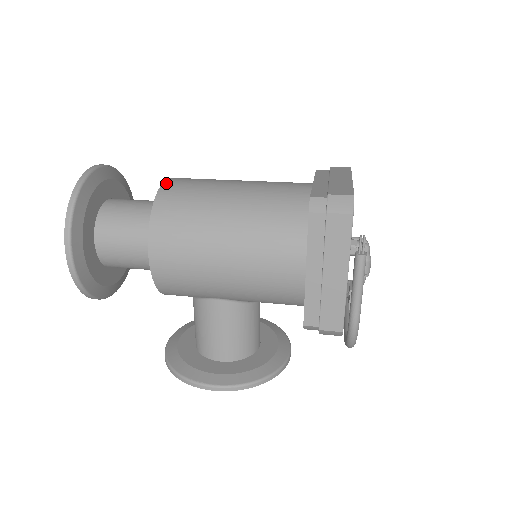
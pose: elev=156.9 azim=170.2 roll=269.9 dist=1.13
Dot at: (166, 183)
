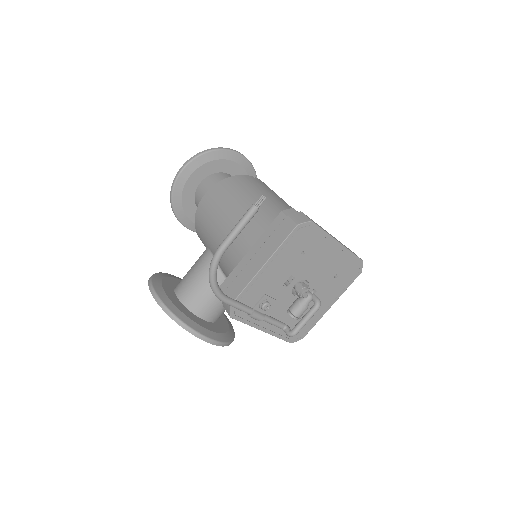
Dot at: (257, 178)
